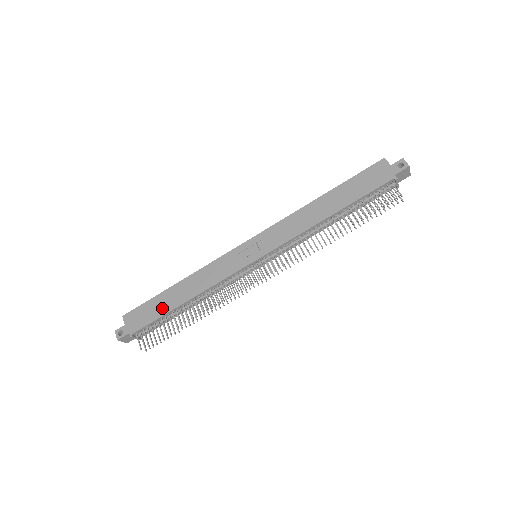
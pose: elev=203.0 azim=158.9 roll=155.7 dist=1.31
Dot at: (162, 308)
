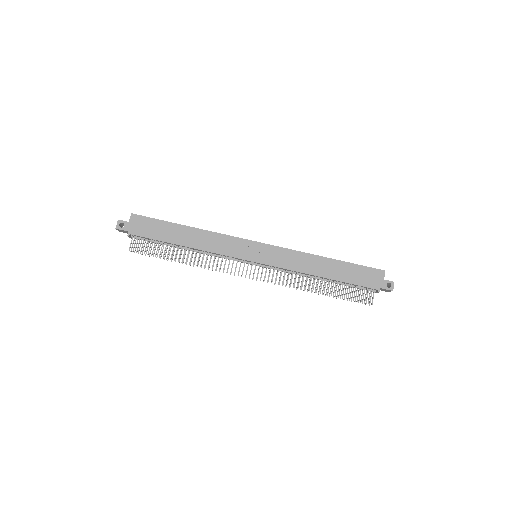
Dot at: (166, 235)
